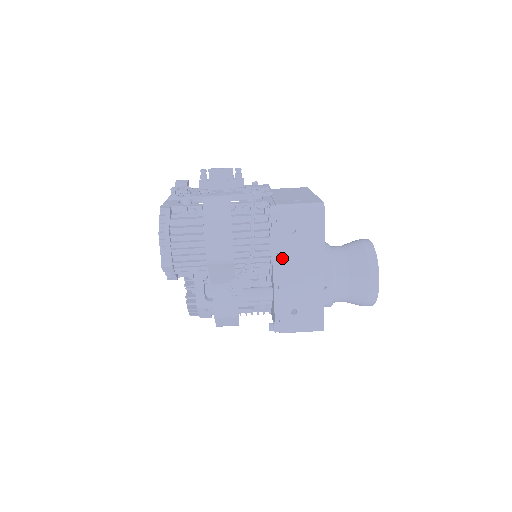
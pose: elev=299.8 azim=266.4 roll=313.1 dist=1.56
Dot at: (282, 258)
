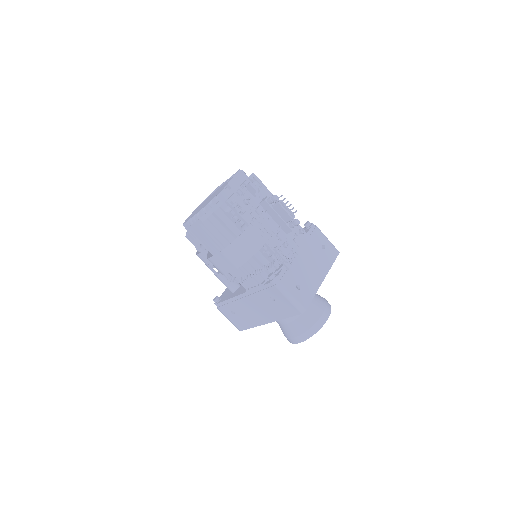
Dot at: (253, 297)
